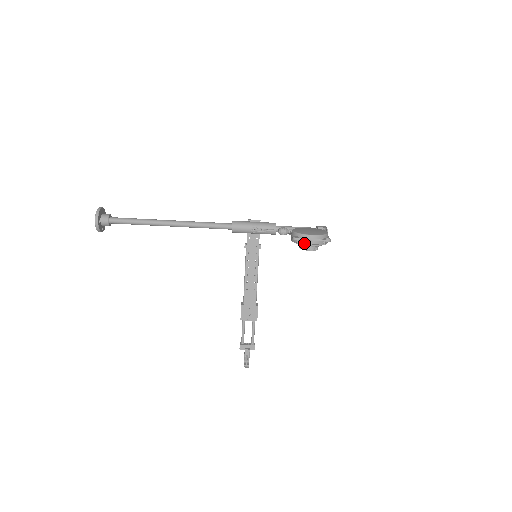
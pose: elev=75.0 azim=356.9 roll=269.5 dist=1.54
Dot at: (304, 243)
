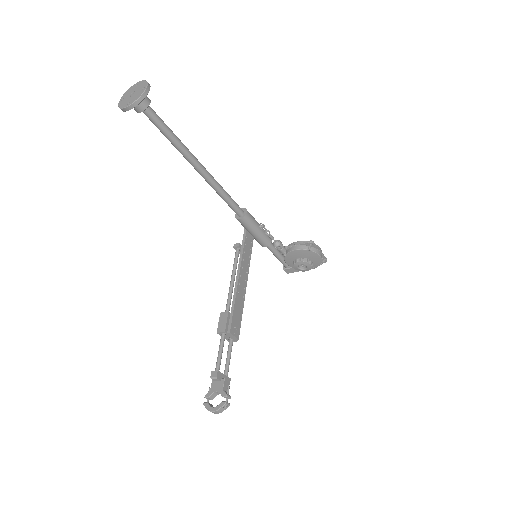
Dot at: (315, 251)
